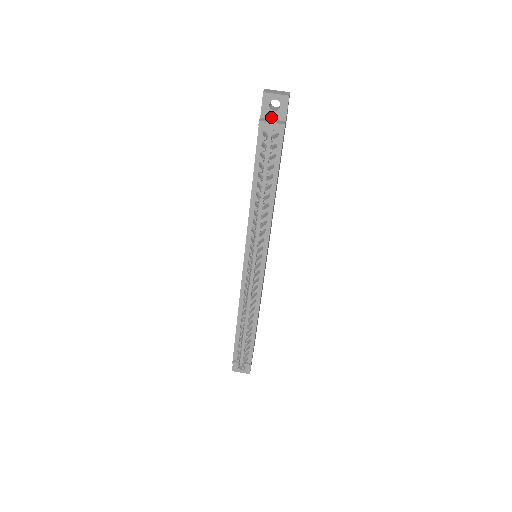
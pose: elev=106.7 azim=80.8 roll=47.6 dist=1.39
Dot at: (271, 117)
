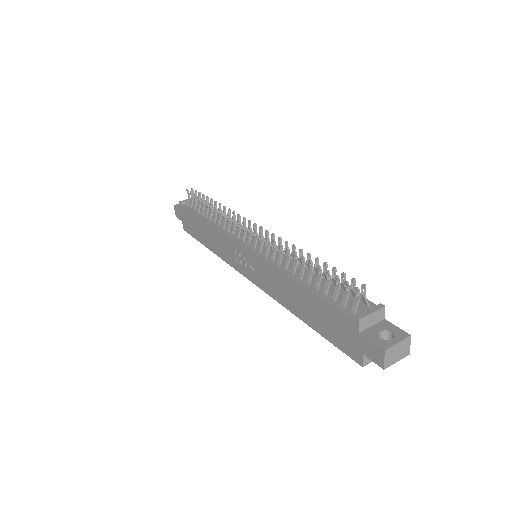
Dot at: occluded
